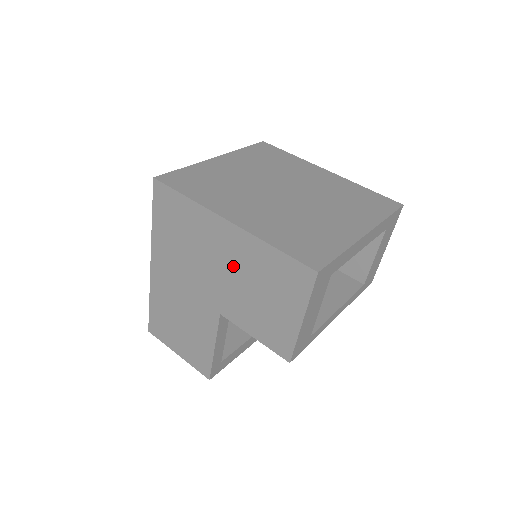
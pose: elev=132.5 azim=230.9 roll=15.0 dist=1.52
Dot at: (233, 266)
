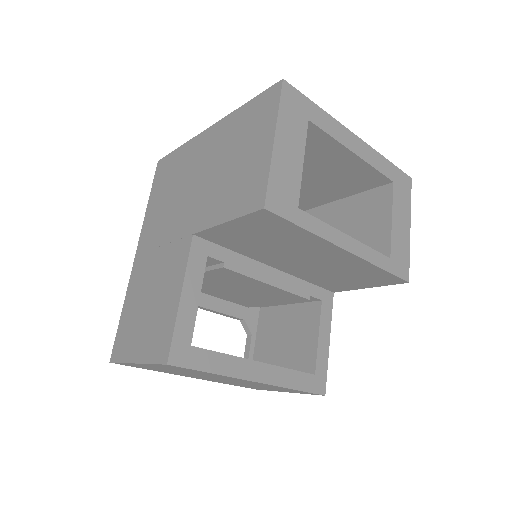
Dot at: (211, 162)
